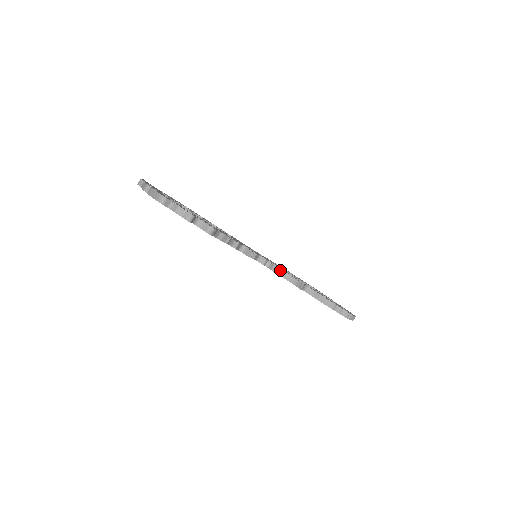
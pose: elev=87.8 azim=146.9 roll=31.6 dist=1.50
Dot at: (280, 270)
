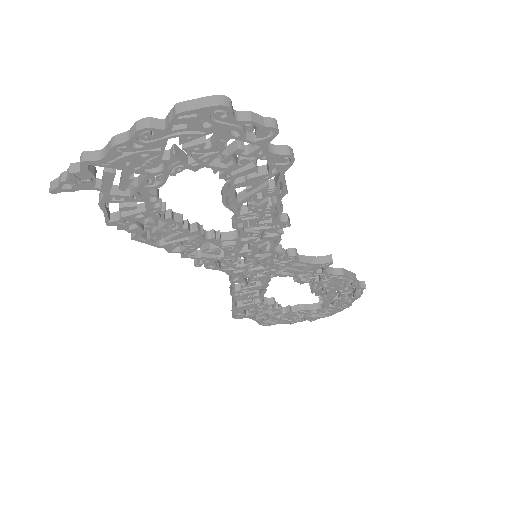
Dot at: occluded
